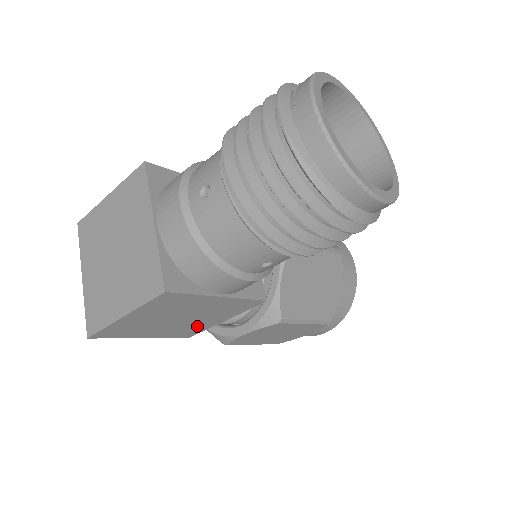
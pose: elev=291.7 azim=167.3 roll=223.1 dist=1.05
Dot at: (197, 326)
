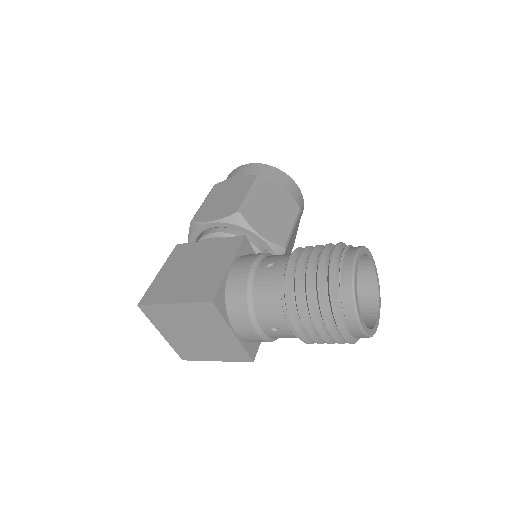
Dot at: occluded
